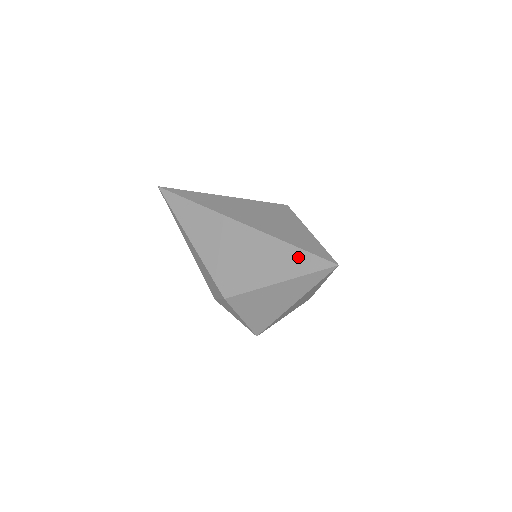
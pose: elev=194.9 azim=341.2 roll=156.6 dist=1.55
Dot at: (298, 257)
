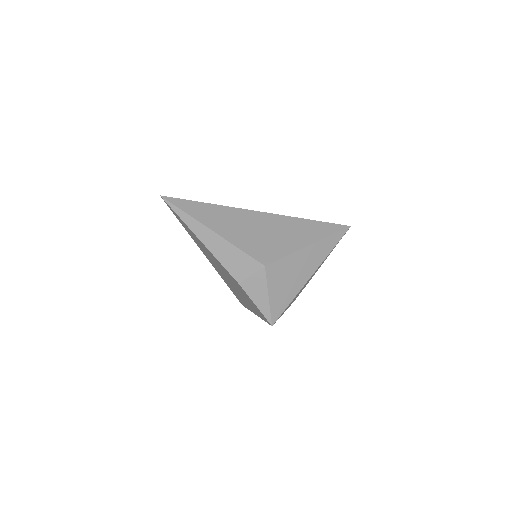
Dot at: (319, 226)
